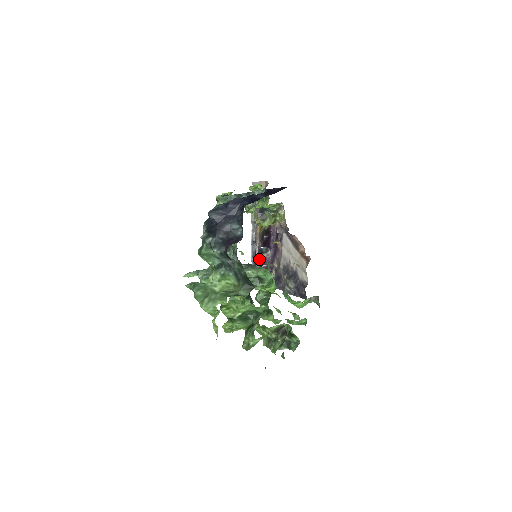
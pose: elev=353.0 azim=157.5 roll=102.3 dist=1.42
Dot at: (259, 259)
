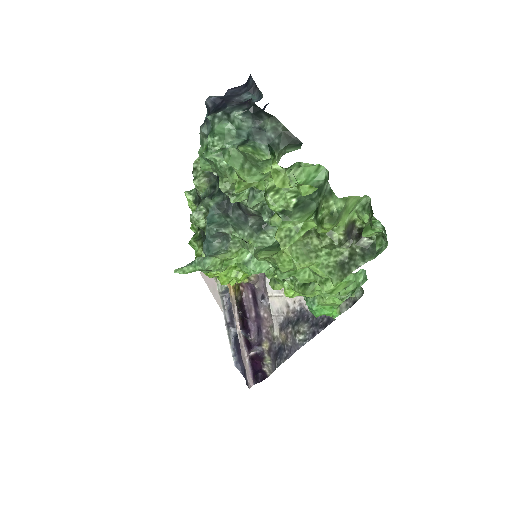
Dot at: occluded
